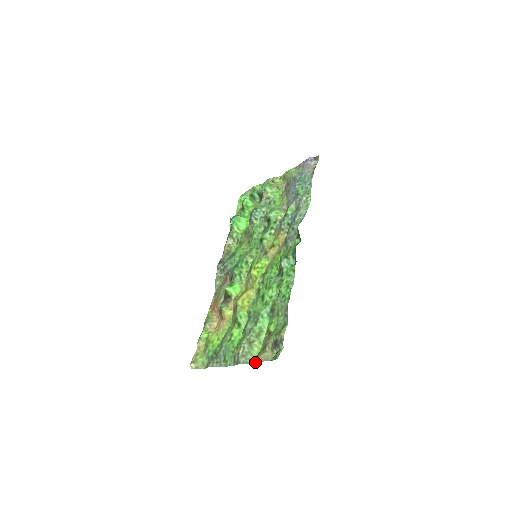
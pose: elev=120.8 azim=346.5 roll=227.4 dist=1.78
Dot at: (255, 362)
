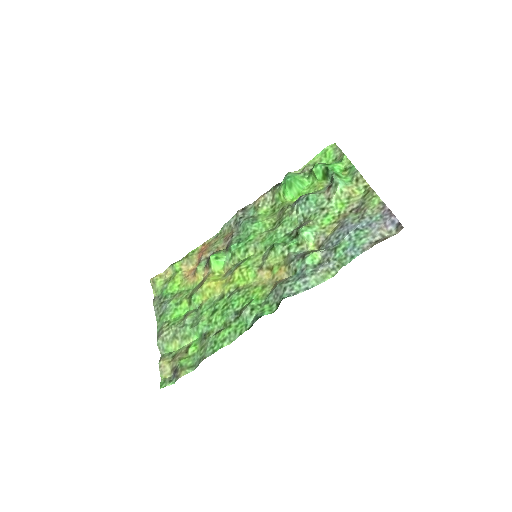
Dot at: (160, 359)
